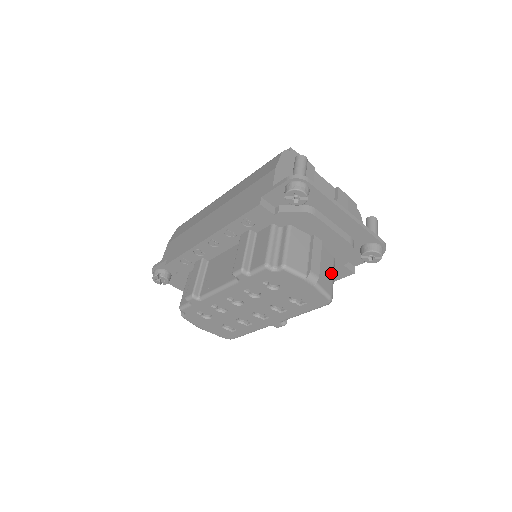
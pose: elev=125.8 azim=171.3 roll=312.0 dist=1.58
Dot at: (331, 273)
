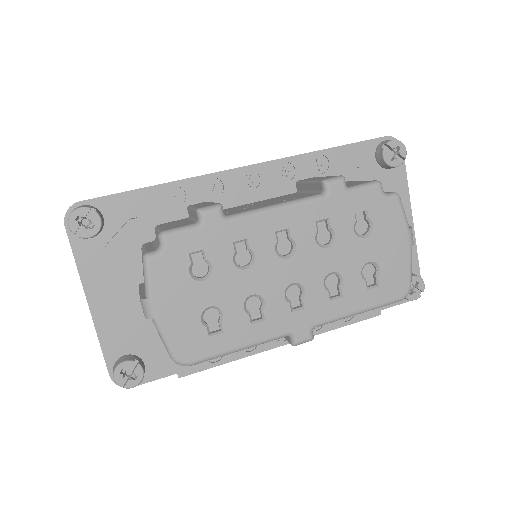
Dot at: occluded
